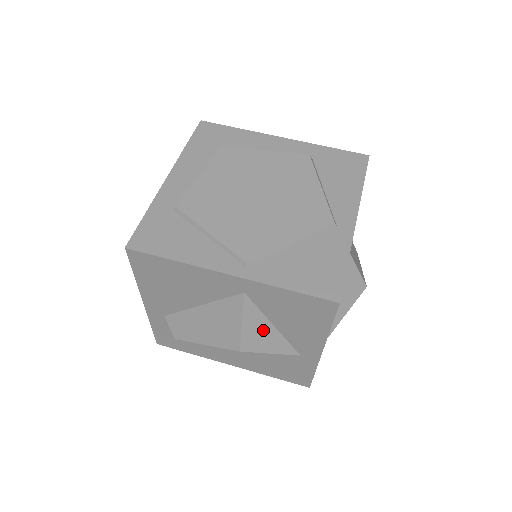
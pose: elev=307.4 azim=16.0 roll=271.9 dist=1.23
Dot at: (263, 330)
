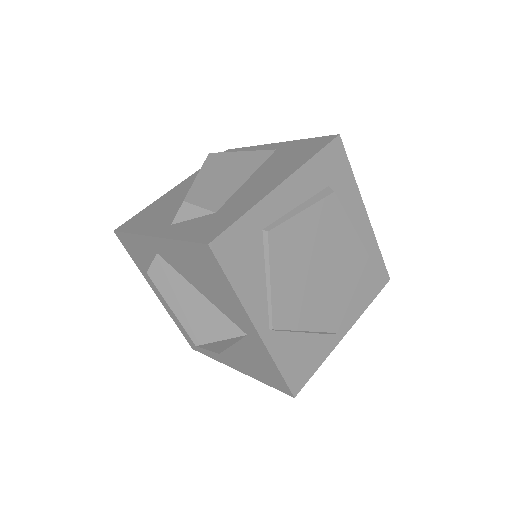
Dot at: (224, 344)
